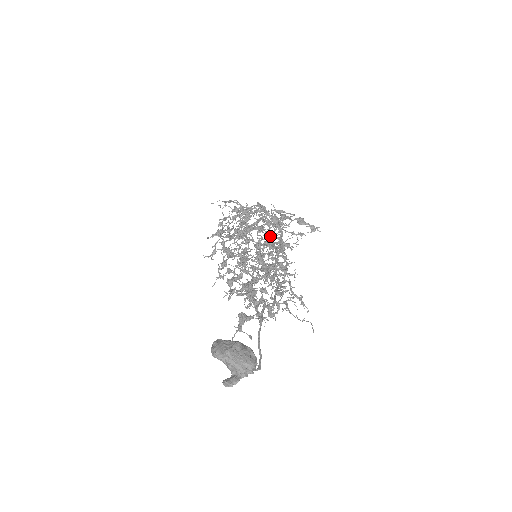
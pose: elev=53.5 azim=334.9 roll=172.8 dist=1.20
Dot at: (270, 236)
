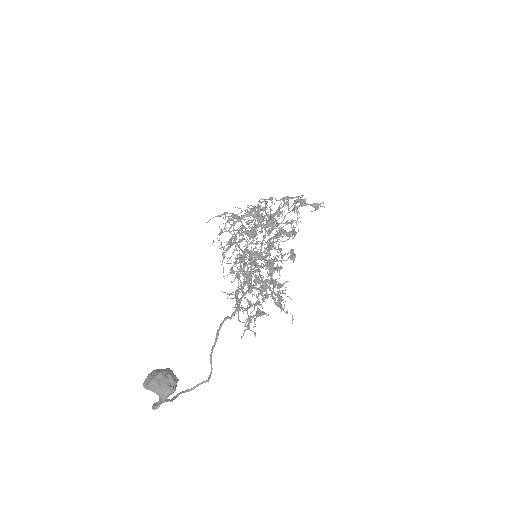
Dot at: occluded
